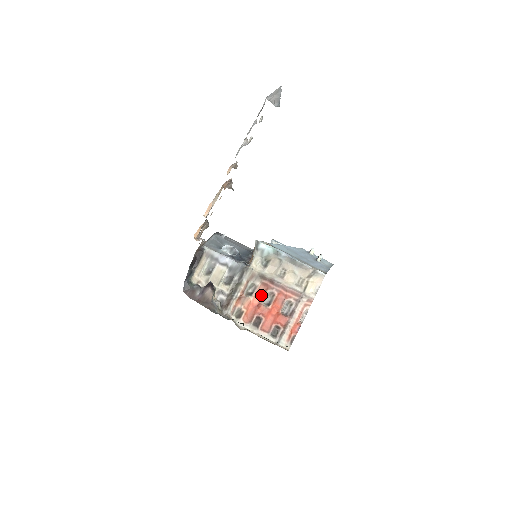
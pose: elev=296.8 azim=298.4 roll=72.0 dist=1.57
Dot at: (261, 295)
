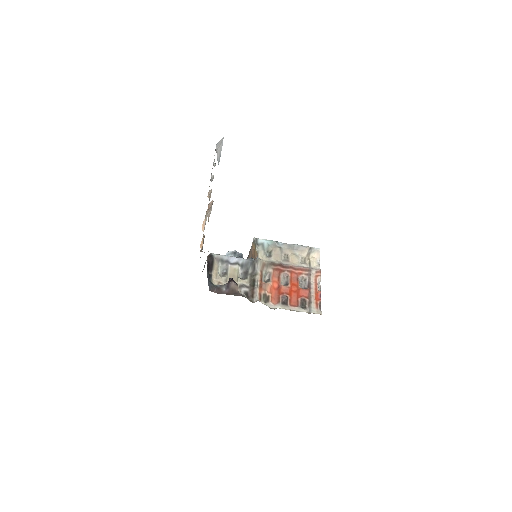
Dot at: (277, 279)
